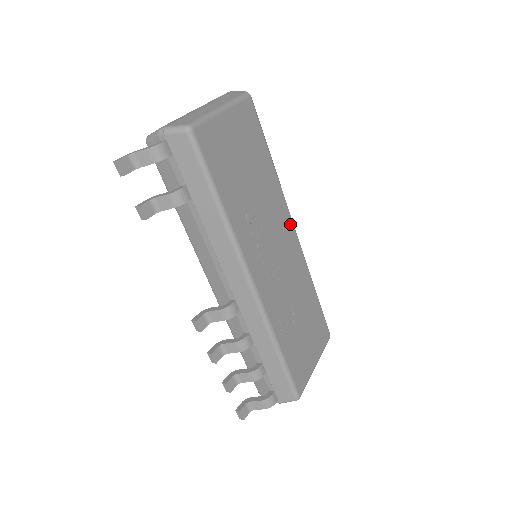
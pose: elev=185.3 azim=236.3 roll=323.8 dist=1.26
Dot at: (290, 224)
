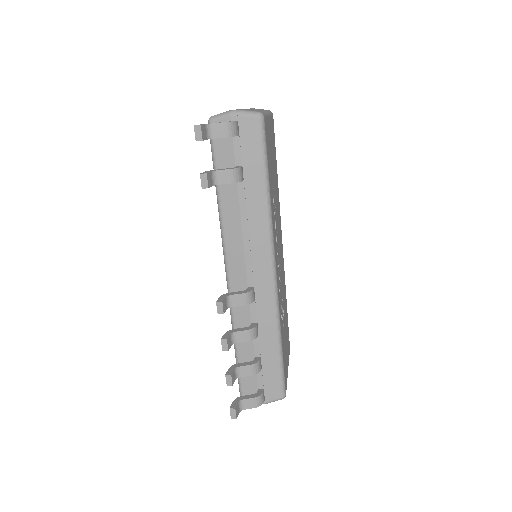
Dot at: (281, 233)
